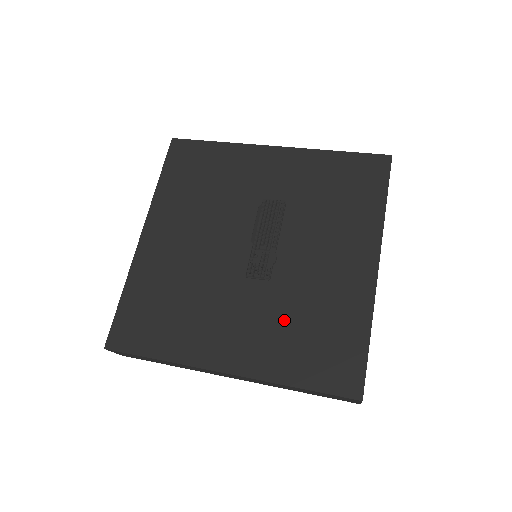
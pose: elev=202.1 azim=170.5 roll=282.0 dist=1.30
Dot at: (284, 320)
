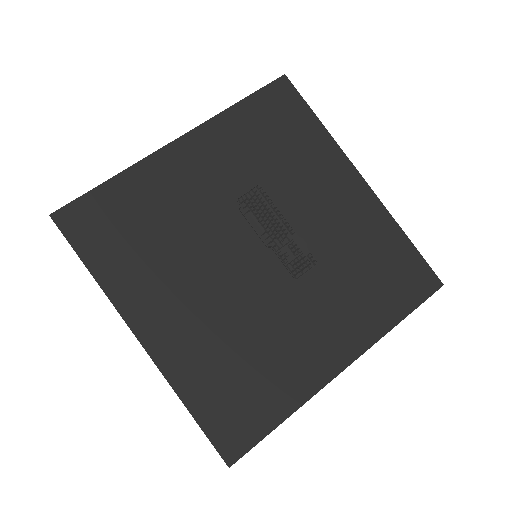
Dot at: (344, 284)
